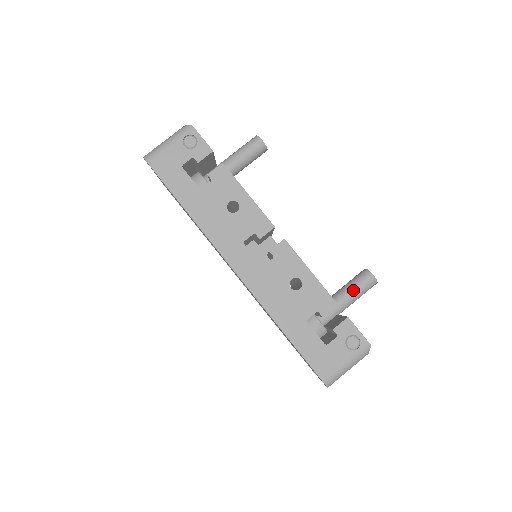
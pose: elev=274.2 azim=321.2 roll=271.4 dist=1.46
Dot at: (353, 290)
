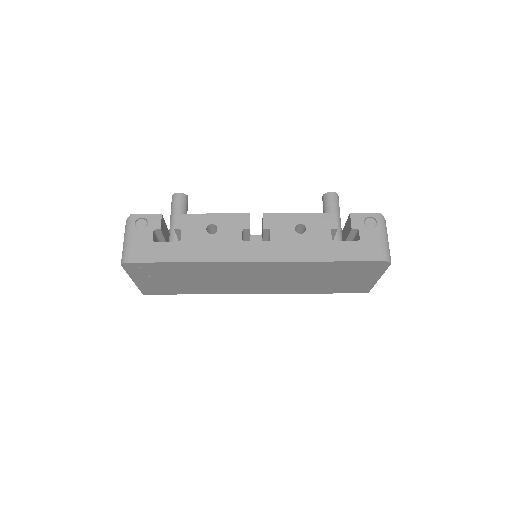
Dot at: (332, 211)
